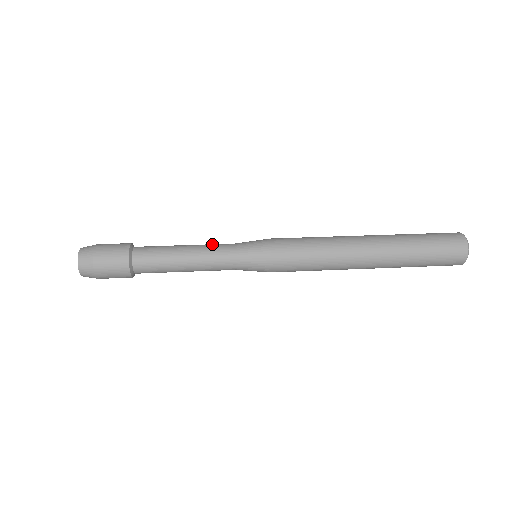
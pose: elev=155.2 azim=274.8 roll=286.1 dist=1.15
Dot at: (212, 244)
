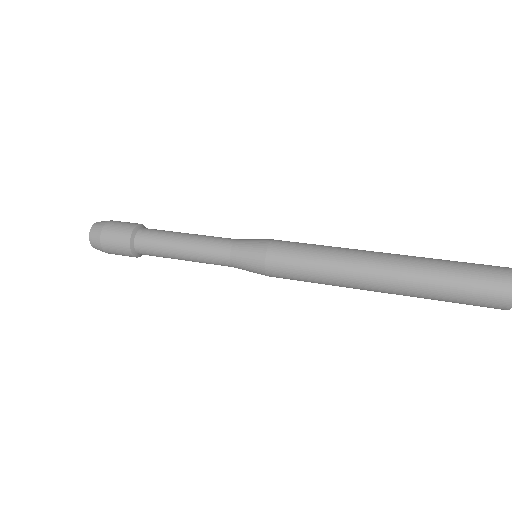
Dot at: (209, 243)
